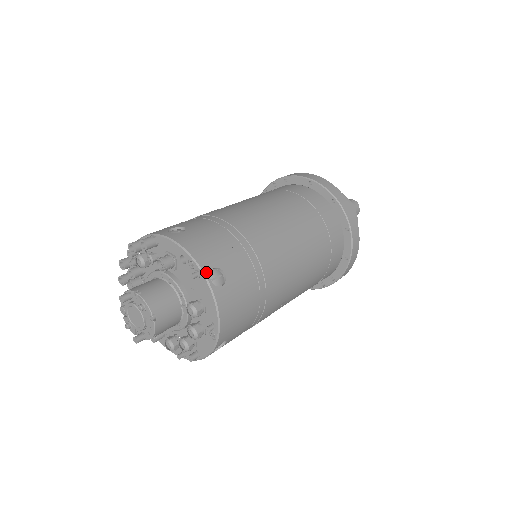
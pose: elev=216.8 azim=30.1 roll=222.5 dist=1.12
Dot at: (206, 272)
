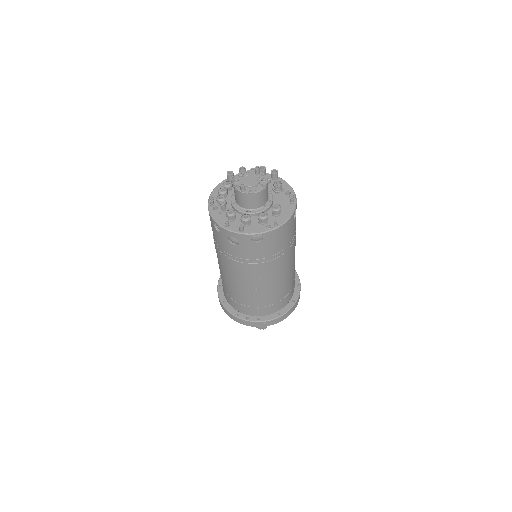
Dot at: (296, 205)
